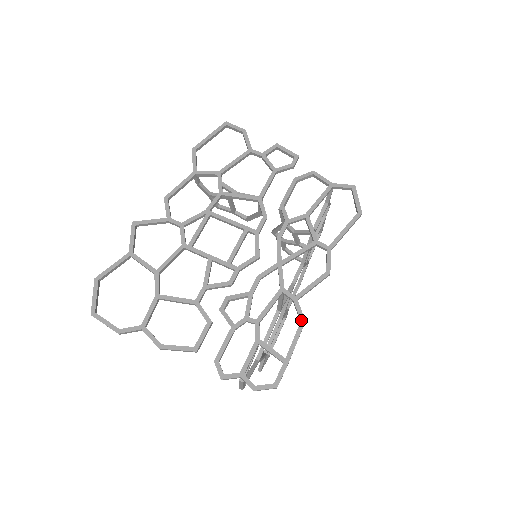
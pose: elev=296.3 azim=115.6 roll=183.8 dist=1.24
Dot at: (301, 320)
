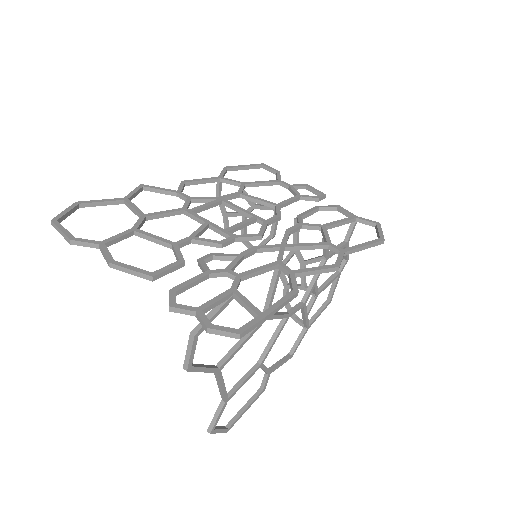
Dot at: (294, 289)
